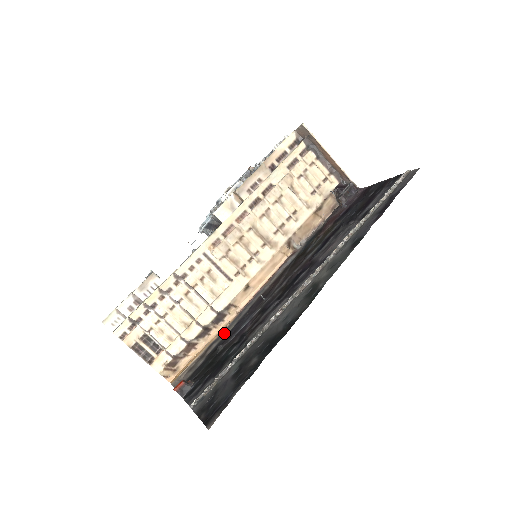
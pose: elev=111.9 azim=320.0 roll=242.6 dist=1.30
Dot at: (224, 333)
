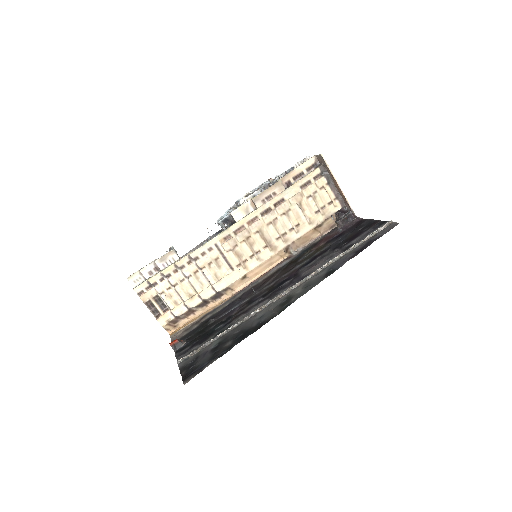
Dot at: (218, 308)
